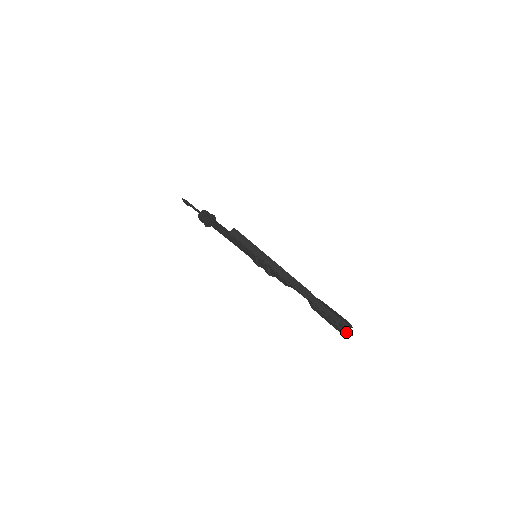
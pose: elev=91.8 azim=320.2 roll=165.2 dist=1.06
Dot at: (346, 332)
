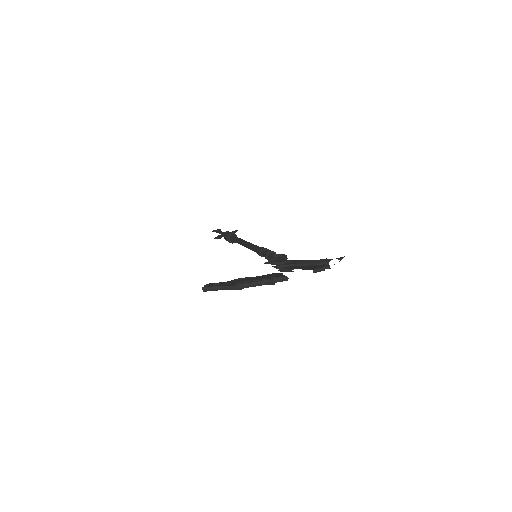
Dot at: (328, 268)
